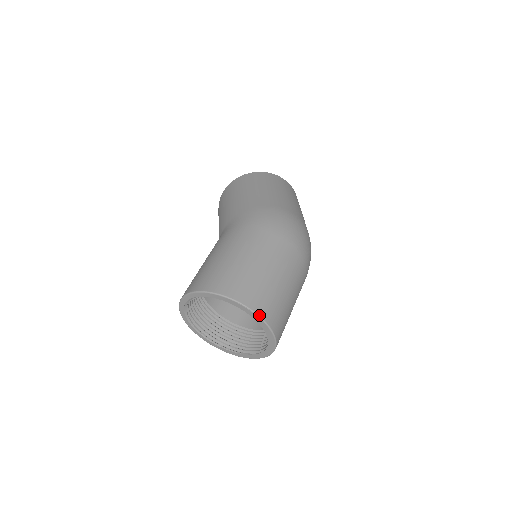
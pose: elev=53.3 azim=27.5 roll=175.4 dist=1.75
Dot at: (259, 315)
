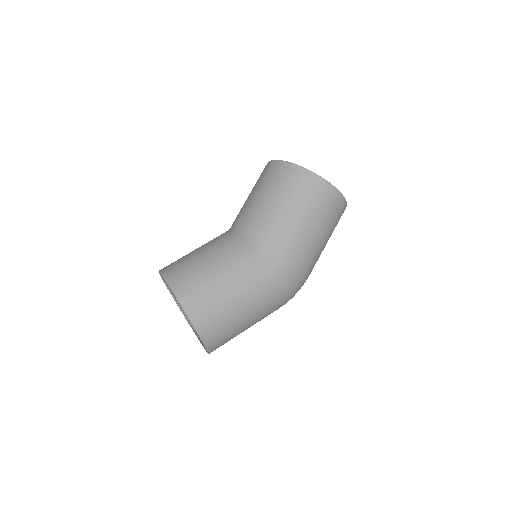
Dot at: occluded
